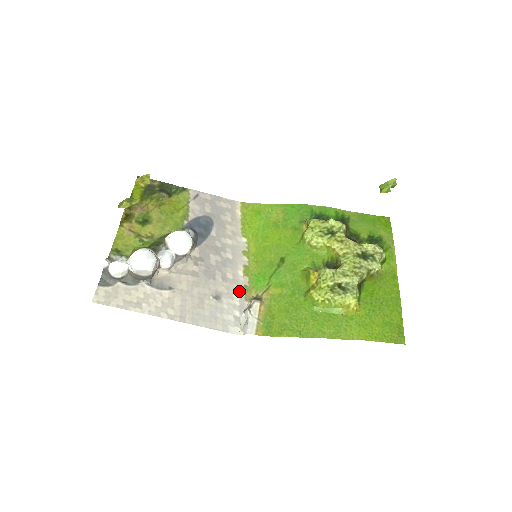
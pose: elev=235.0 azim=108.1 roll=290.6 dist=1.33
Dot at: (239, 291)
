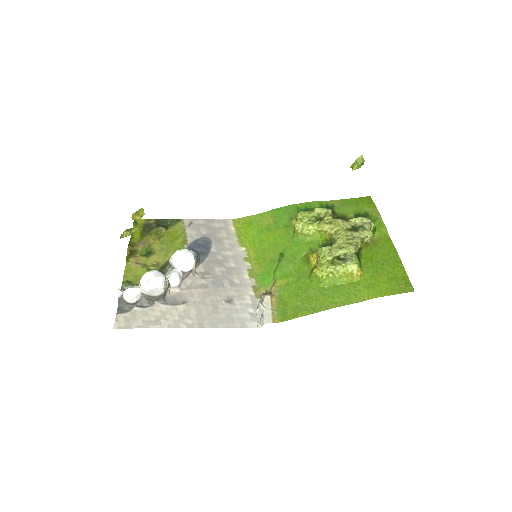
Dot at: (249, 292)
